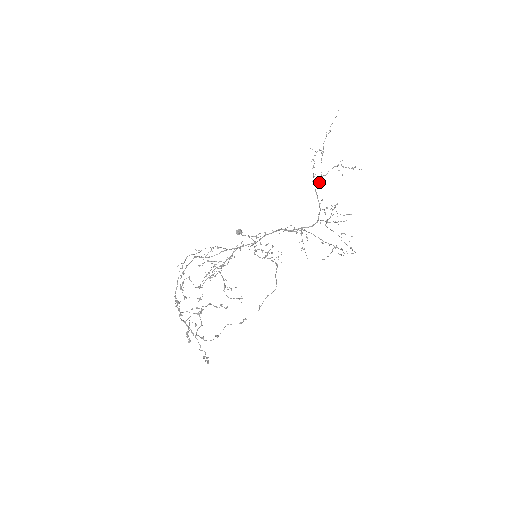
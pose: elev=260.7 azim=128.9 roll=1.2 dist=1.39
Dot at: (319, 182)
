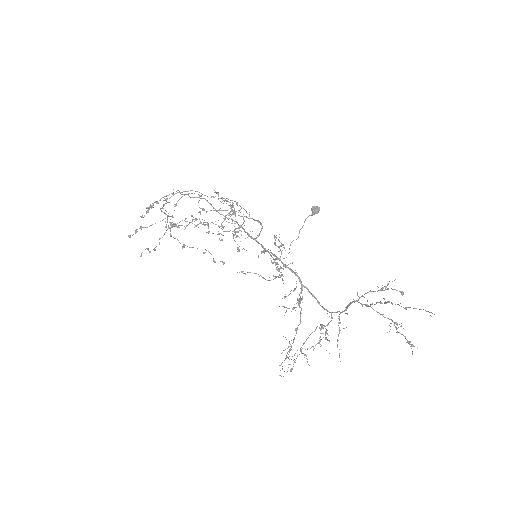
Dot at: (362, 304)
